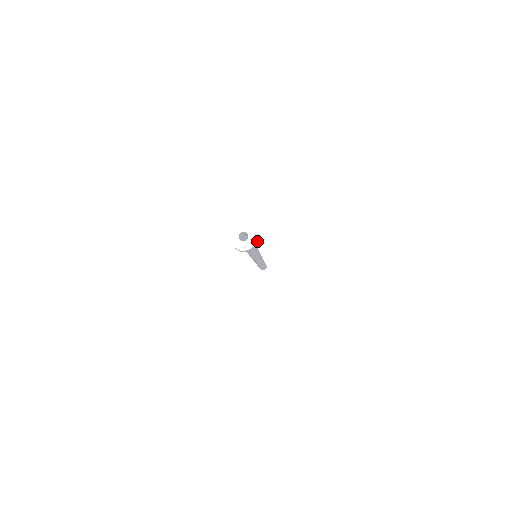
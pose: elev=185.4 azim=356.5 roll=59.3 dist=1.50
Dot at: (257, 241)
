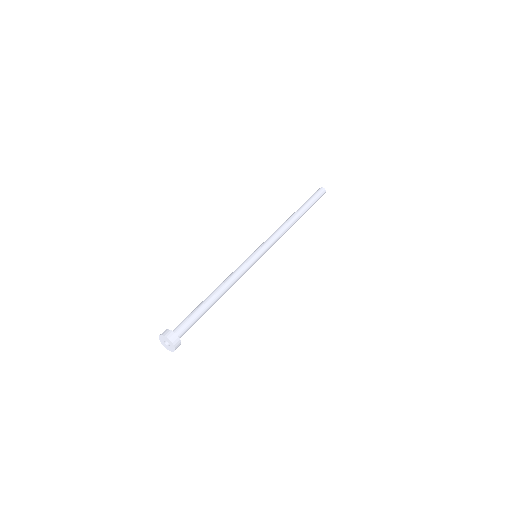
Dot at: (177, 342)
